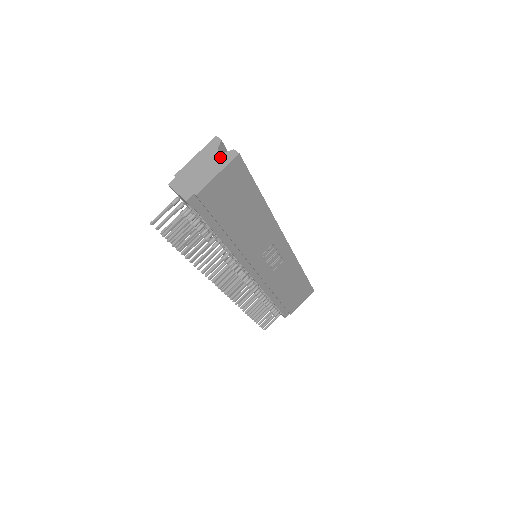
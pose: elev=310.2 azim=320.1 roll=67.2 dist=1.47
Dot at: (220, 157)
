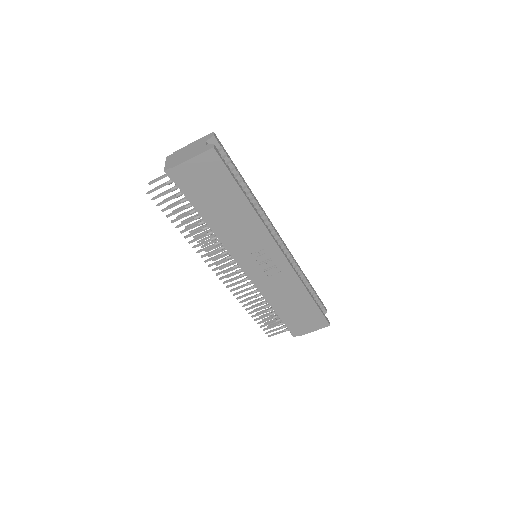
Dot at: (203, 147)
